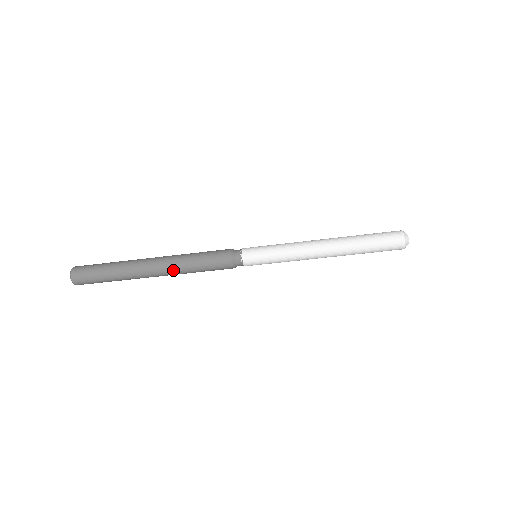
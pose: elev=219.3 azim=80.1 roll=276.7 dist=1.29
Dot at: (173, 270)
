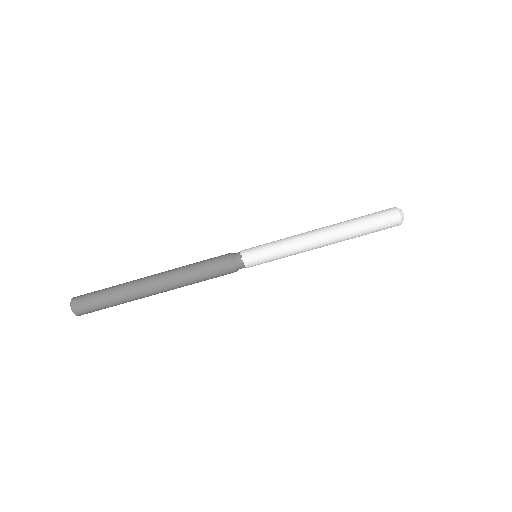
Dot at: (176, 285)
